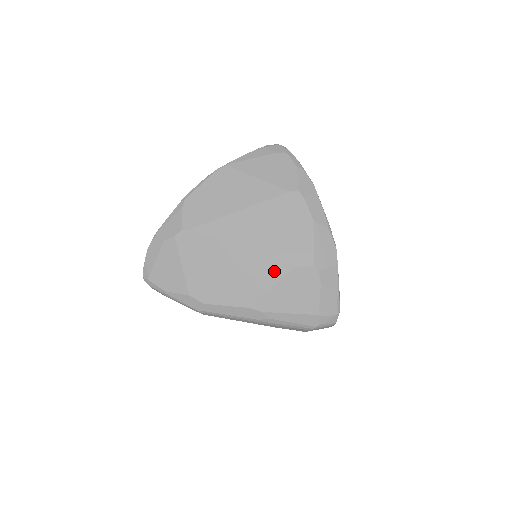
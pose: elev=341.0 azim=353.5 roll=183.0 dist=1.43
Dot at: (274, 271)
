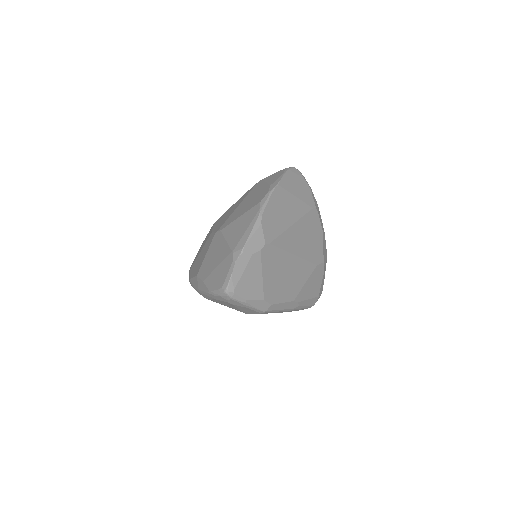
Dot at: (308, 270)
